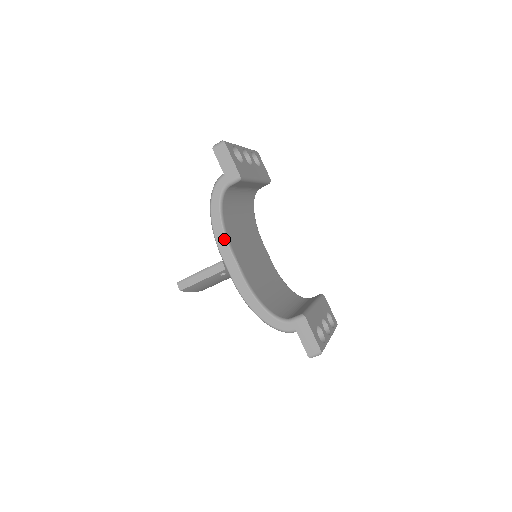
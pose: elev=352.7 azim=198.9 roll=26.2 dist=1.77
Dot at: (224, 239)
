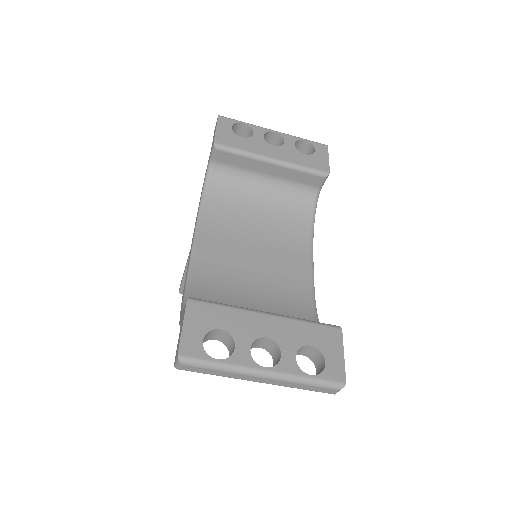
Dot at: (196, 220)
